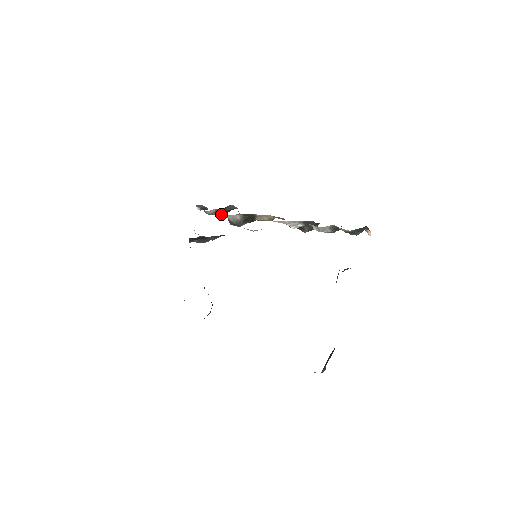
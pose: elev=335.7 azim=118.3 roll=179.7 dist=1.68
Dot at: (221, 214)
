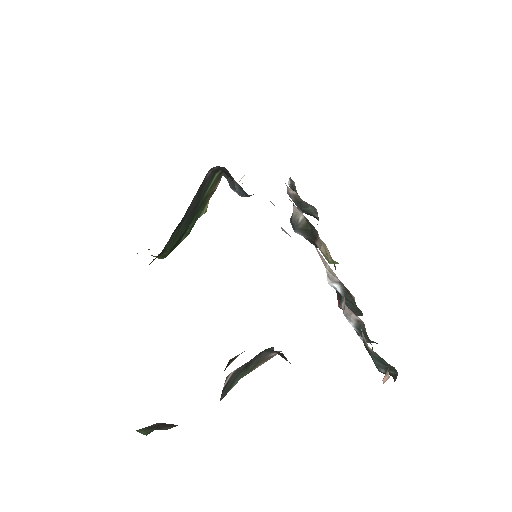
Dot at: (299, 208)
